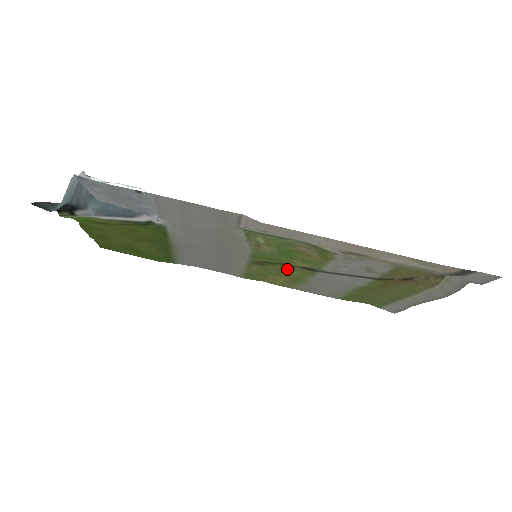
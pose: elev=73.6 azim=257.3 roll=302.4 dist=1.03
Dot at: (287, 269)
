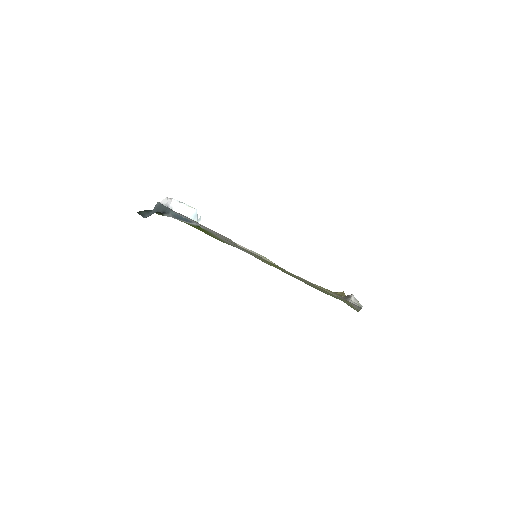
Dot at: (278, 267)
